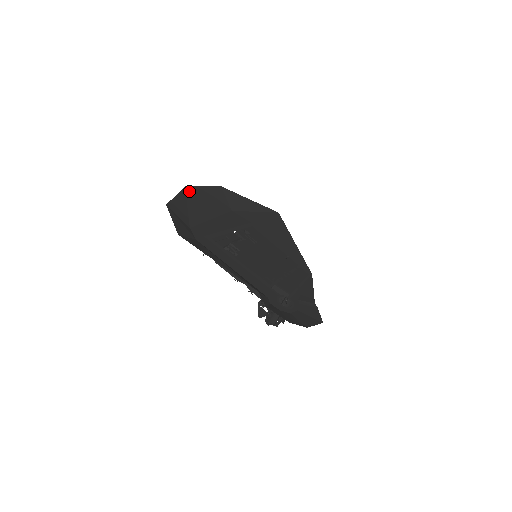
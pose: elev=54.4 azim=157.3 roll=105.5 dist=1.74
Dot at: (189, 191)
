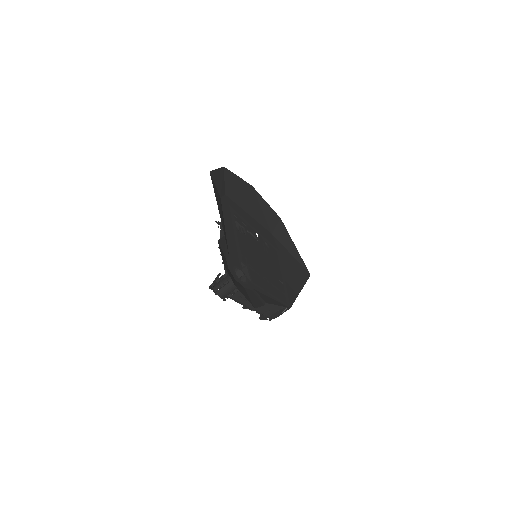
Dot at: (252, 190)
